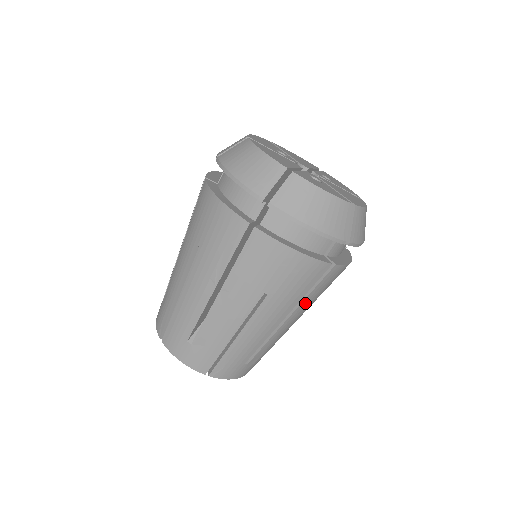
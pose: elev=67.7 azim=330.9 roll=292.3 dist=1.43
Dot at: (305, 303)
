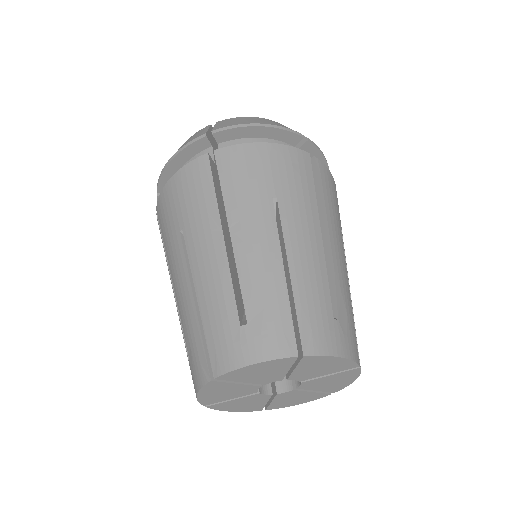
Dot at: (326, 211)
